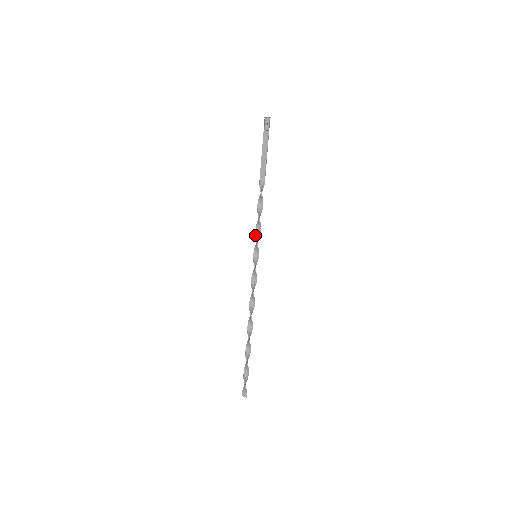
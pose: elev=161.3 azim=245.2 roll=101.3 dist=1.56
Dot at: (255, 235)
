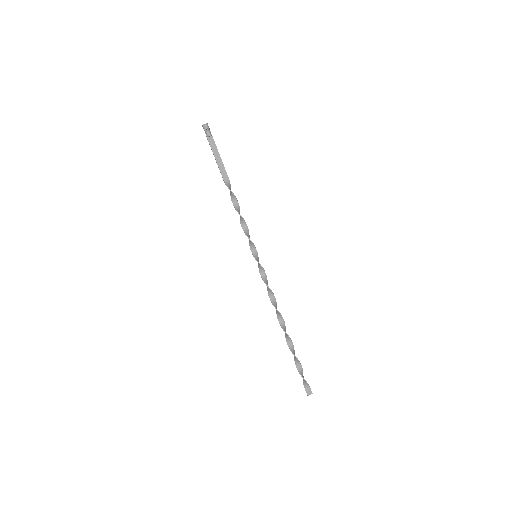
Dot at: (247, 236)
